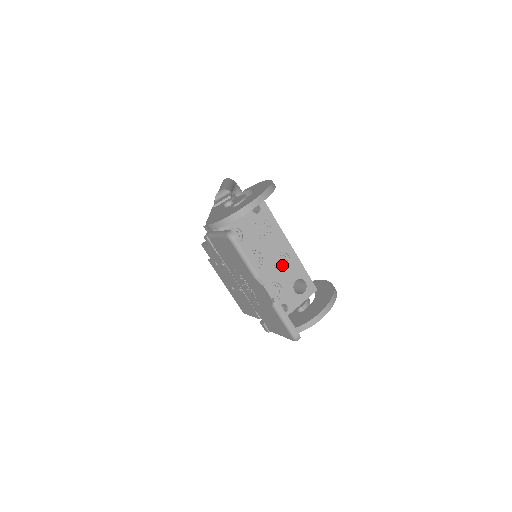
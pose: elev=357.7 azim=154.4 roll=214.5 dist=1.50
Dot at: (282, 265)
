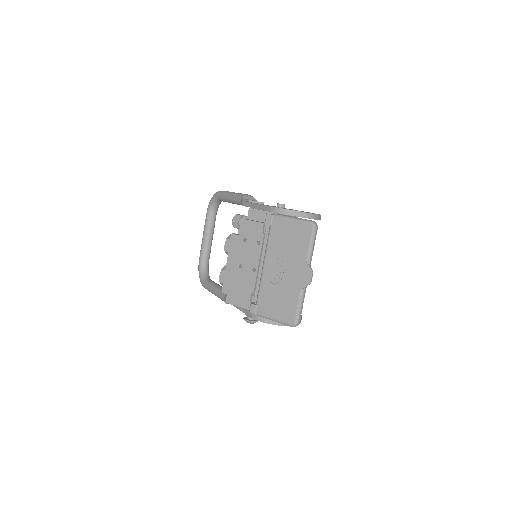
Dot at: occluded
